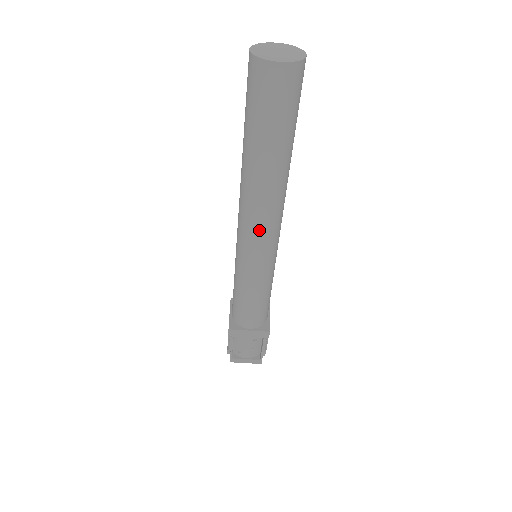
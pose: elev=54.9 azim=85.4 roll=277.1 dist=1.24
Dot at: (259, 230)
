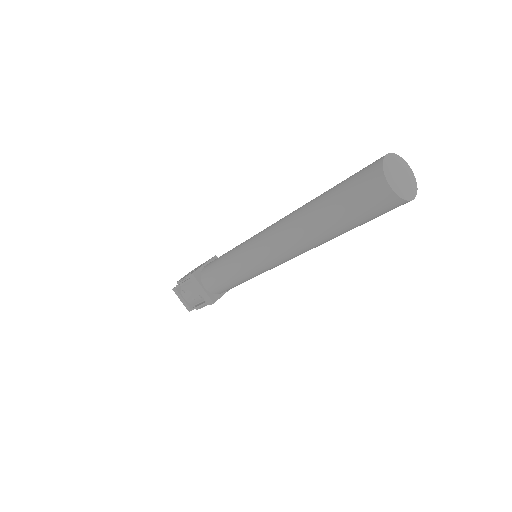
Dot at: (272, 249)
